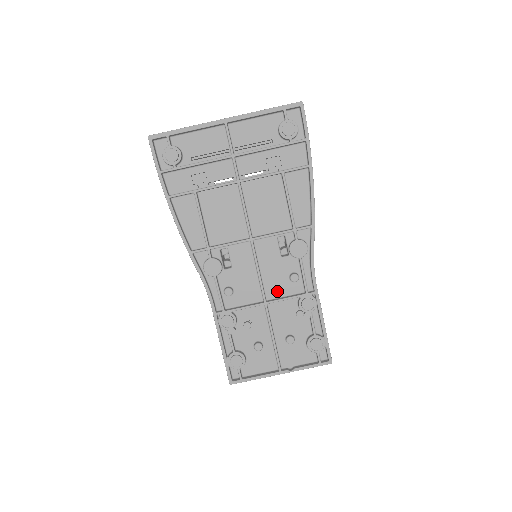
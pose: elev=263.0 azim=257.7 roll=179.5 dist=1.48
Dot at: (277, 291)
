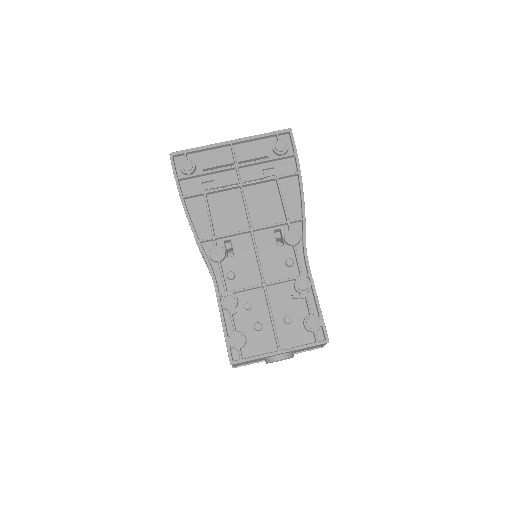
Dot at: (275, 276)
